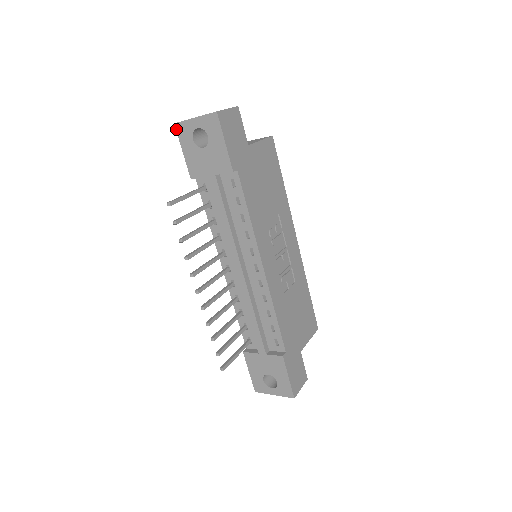
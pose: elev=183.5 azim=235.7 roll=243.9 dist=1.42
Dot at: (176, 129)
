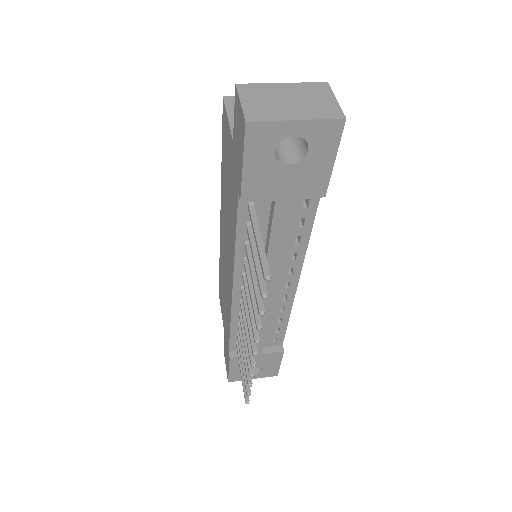
Dot at: (246, 131)
